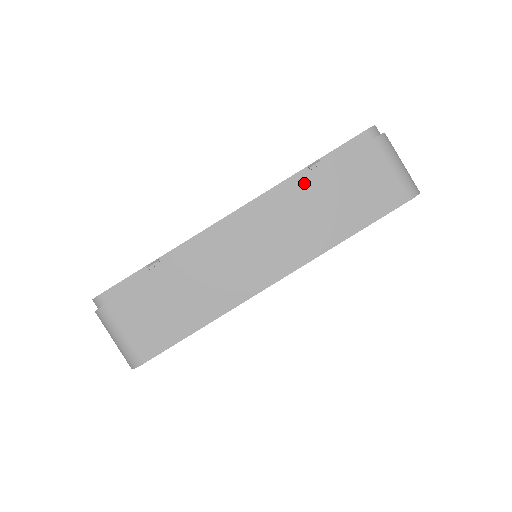
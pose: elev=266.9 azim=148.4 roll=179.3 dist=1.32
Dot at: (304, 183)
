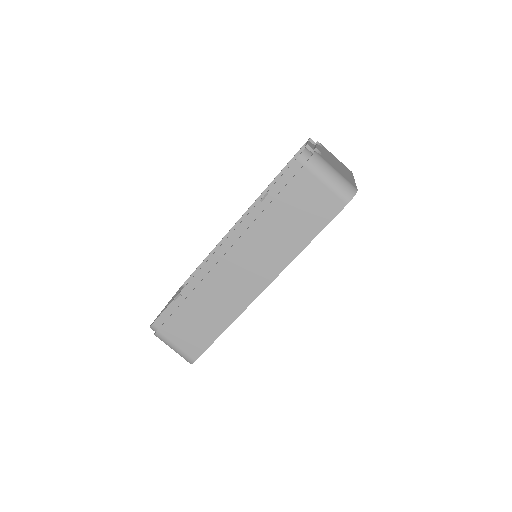
Dot at: (261, 215)
